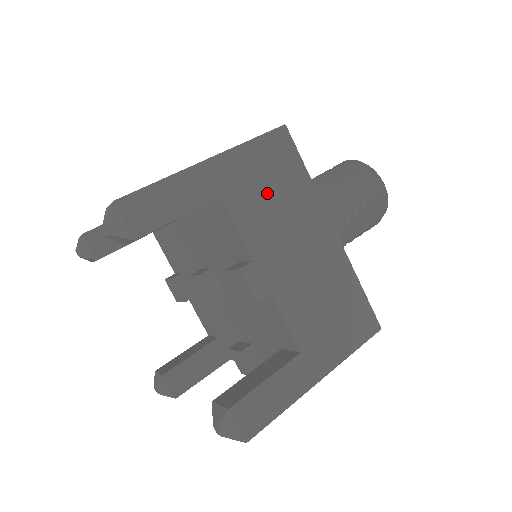
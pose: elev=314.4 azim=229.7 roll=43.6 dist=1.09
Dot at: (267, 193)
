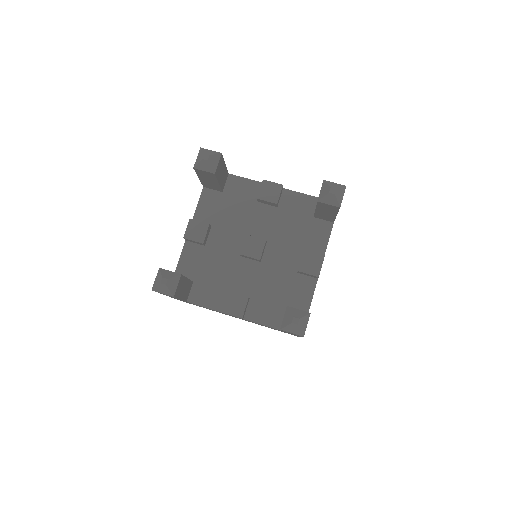
Dot at: occluded
